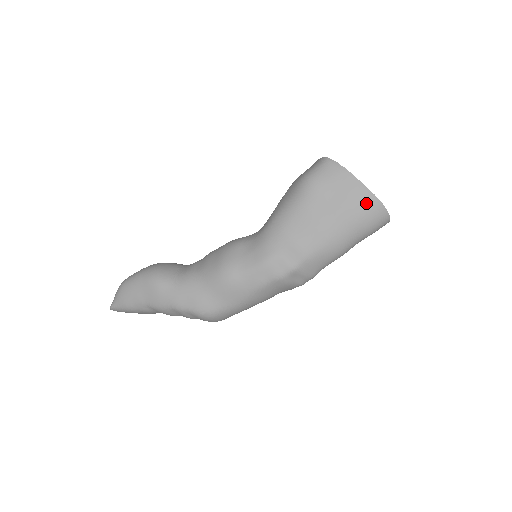
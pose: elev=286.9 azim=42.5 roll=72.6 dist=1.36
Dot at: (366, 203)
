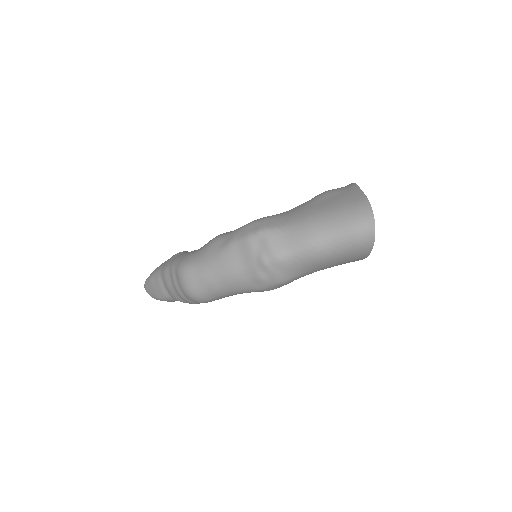
Dot at: (355, 201)
